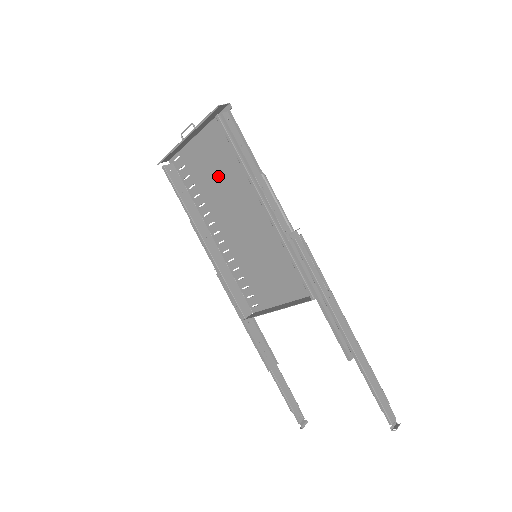
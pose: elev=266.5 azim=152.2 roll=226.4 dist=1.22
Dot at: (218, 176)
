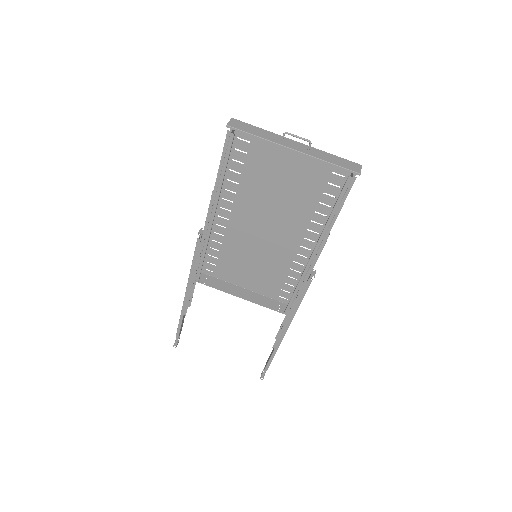
Dot at: (282, 186)
